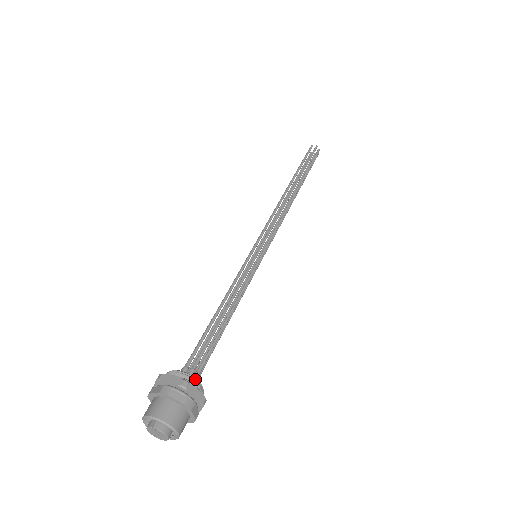
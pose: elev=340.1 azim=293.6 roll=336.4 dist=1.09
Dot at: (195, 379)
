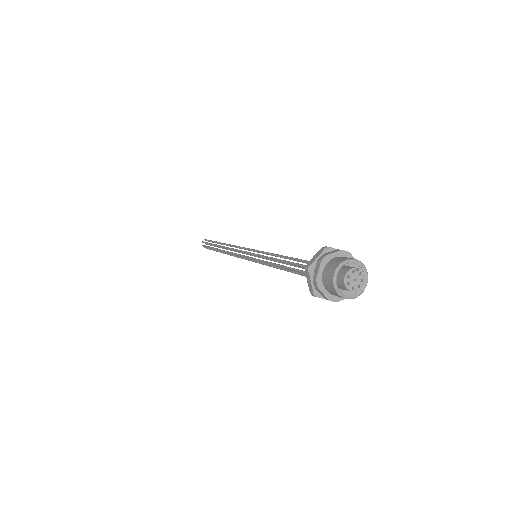
Dot at: occluded
